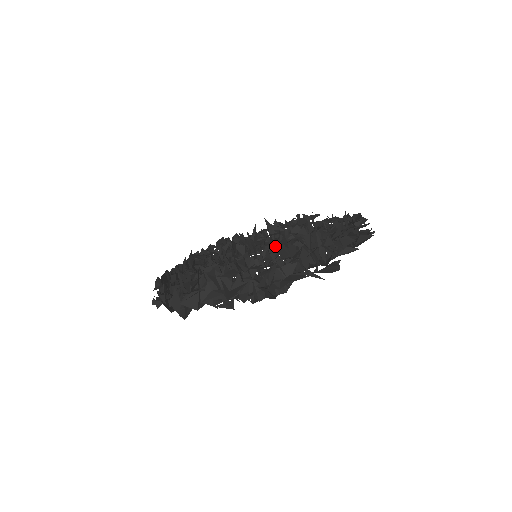
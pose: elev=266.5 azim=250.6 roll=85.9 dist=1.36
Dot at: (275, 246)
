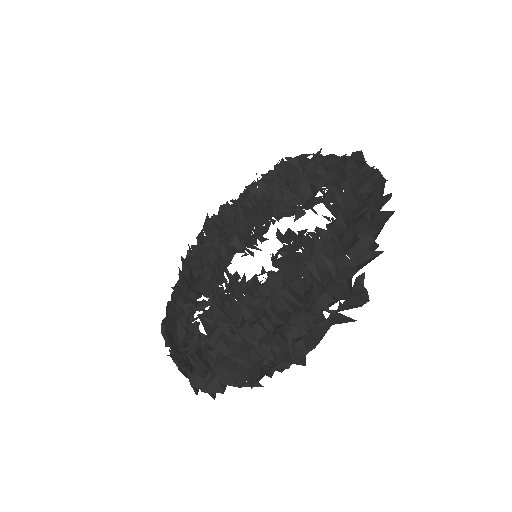
Dot at: occluded
